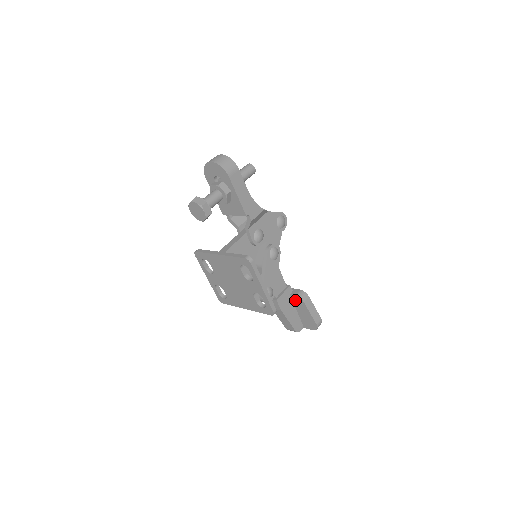
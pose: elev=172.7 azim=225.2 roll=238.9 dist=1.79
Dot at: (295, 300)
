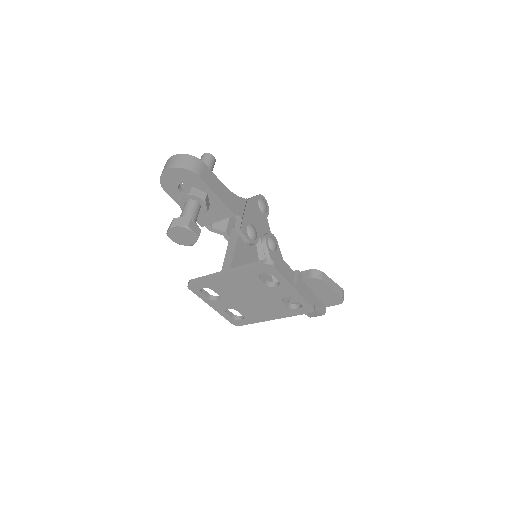
Dot at: (310, 283)
